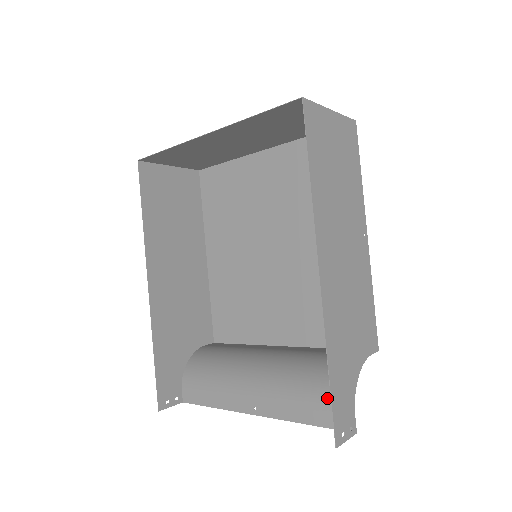
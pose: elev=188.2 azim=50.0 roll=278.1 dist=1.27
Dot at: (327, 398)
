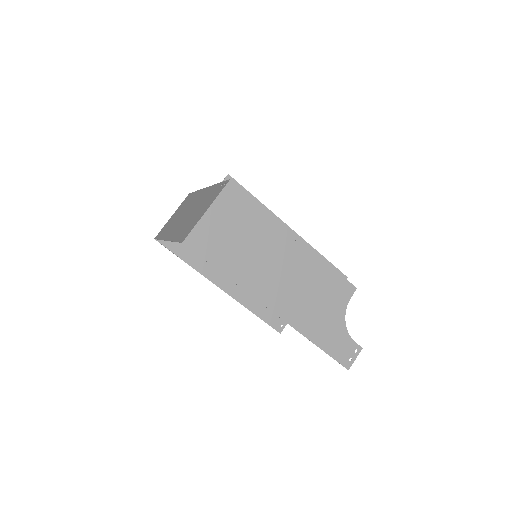
Dot at: occluded
